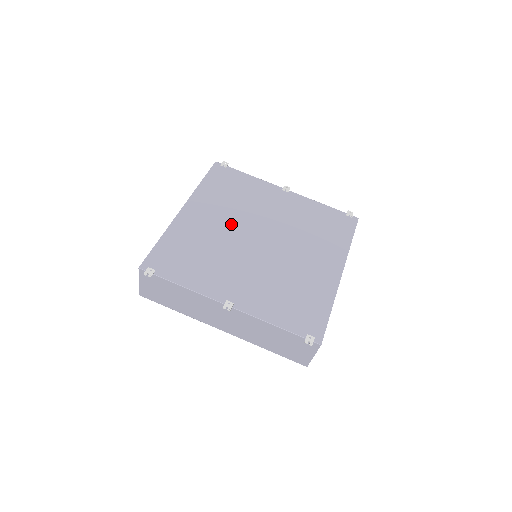
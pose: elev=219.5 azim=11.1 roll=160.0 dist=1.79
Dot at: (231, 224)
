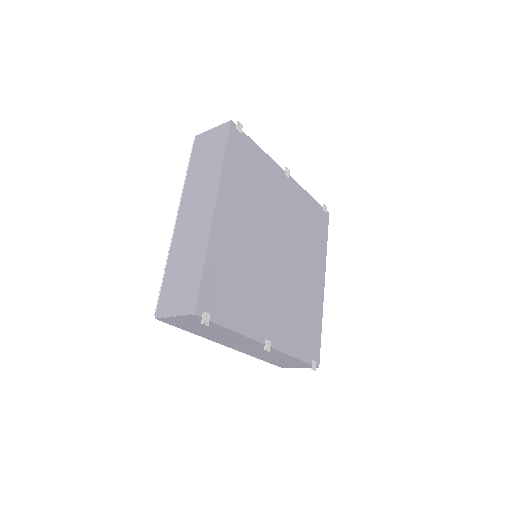
Dot at: (256, 231)
